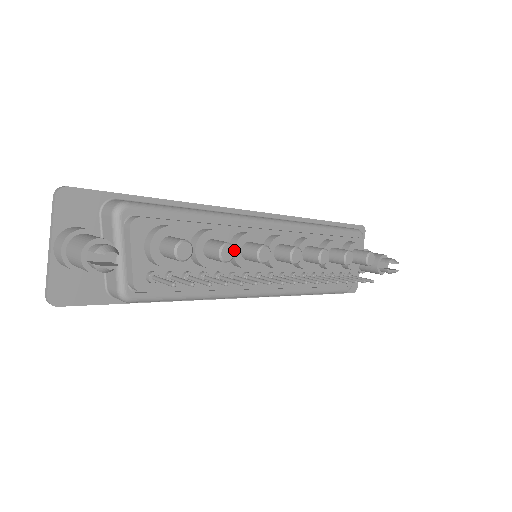
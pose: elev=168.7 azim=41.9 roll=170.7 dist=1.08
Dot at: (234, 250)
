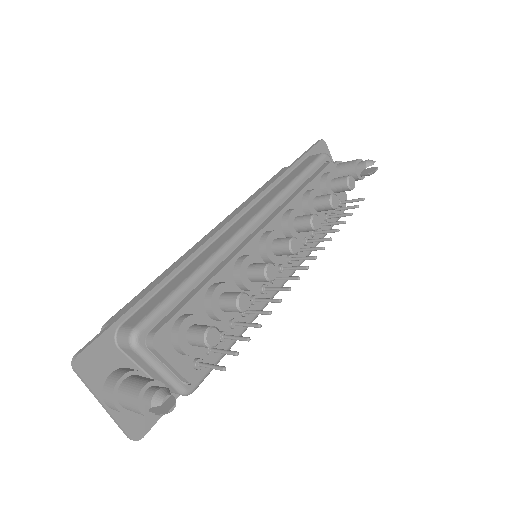
Dot at: (247, 295)
